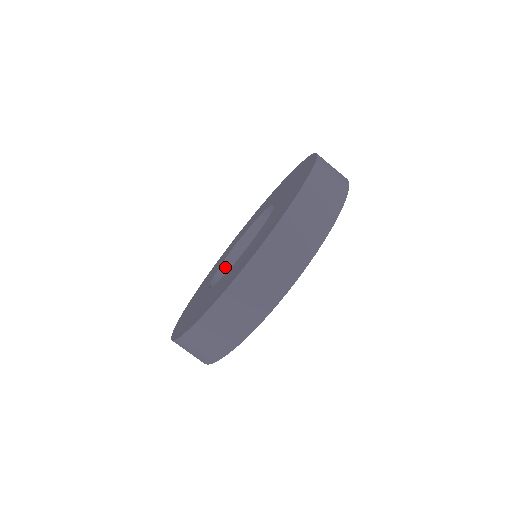
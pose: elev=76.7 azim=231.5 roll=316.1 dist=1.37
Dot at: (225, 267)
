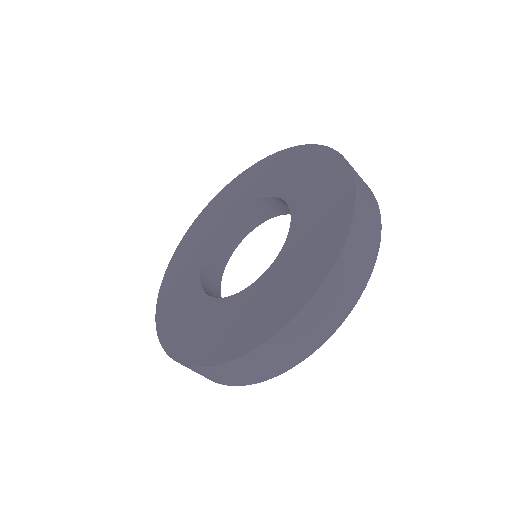
Dot at: (229, 225)
